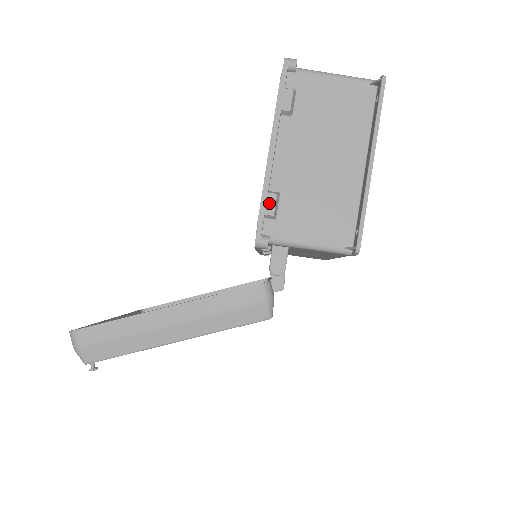
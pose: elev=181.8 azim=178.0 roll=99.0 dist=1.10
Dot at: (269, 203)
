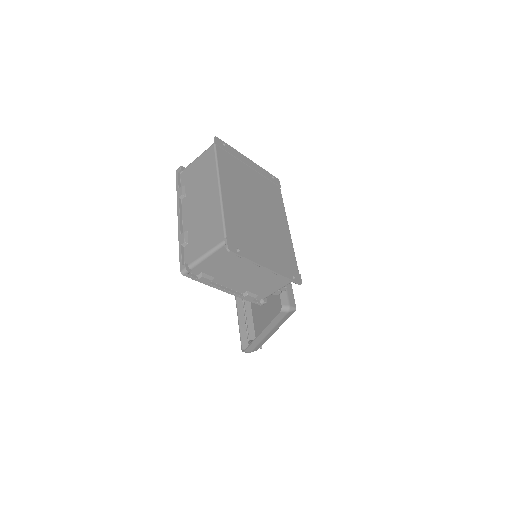
Dot at: (249, 298)
